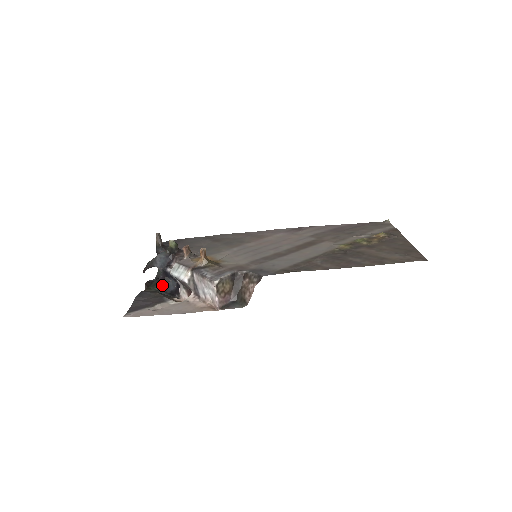
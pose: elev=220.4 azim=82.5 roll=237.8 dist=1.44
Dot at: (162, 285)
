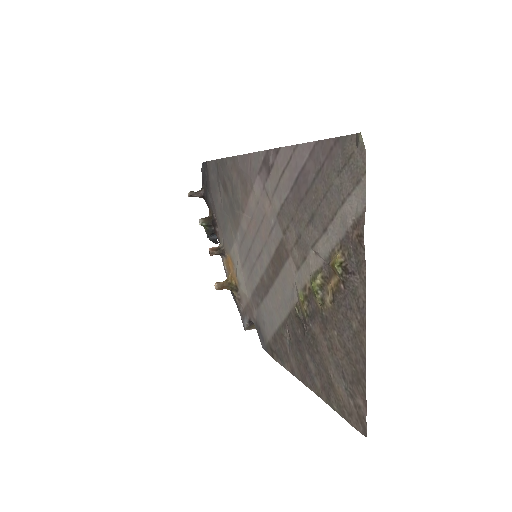
Dot at: occluded
